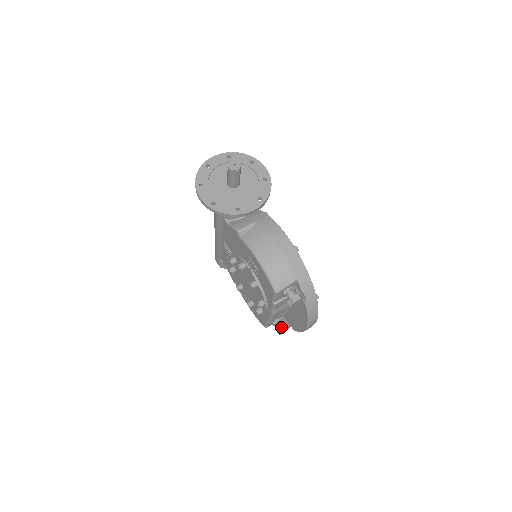
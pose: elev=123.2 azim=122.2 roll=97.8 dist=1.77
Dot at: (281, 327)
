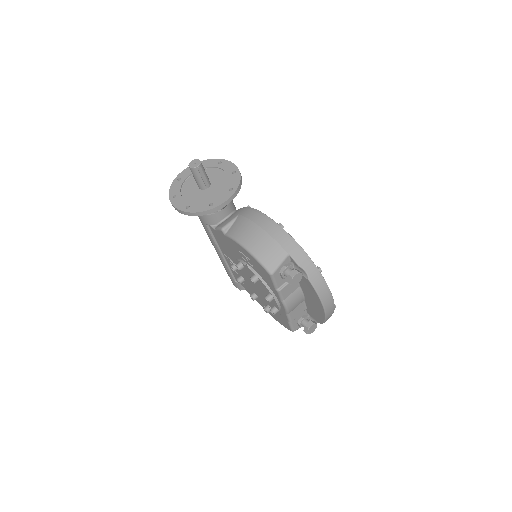
Dot at: (306, 324)
